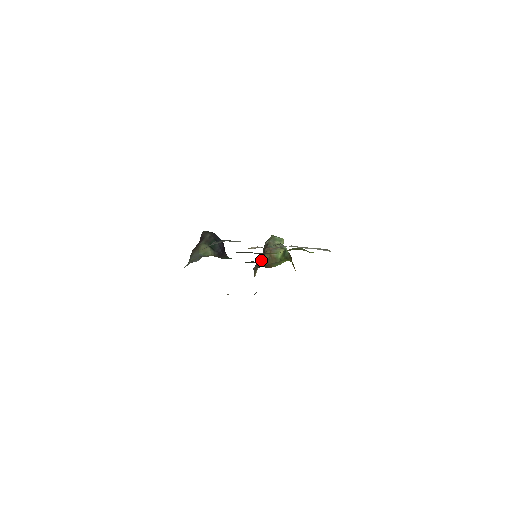
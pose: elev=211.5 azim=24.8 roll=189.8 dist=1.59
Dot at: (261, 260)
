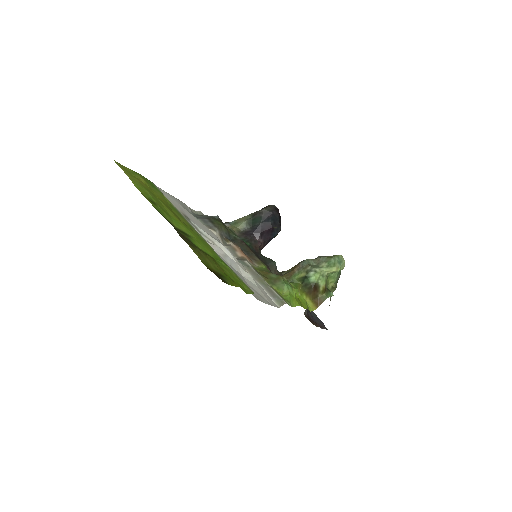
Dot at: (291, 268)
